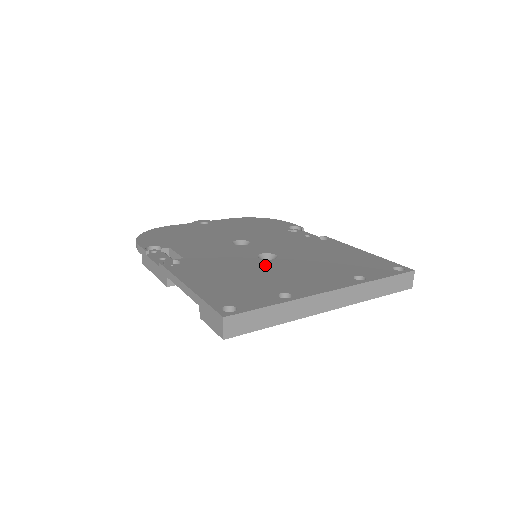
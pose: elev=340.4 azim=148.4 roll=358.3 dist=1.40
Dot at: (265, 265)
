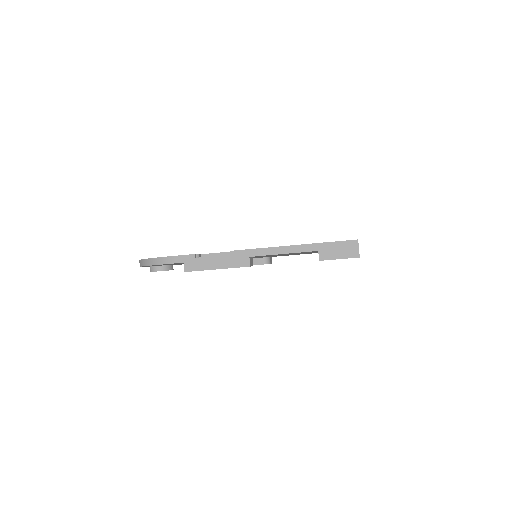
Dot at: occluded
